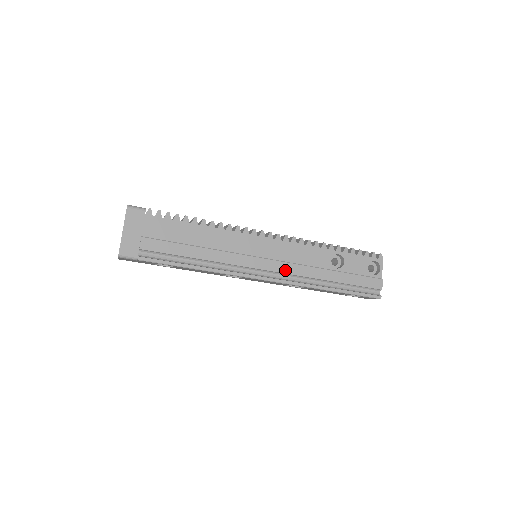
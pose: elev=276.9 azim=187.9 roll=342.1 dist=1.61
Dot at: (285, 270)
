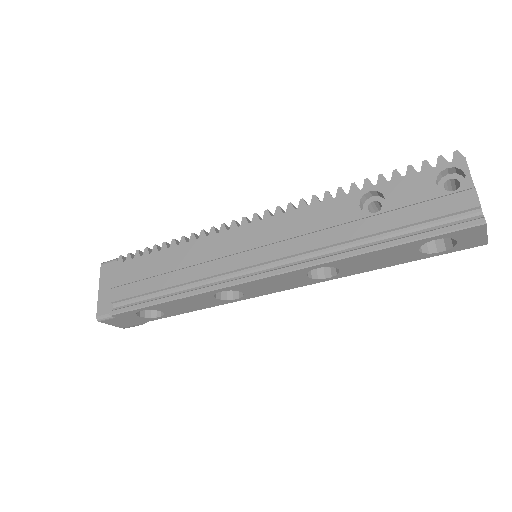
Dot at: (283, 253)
